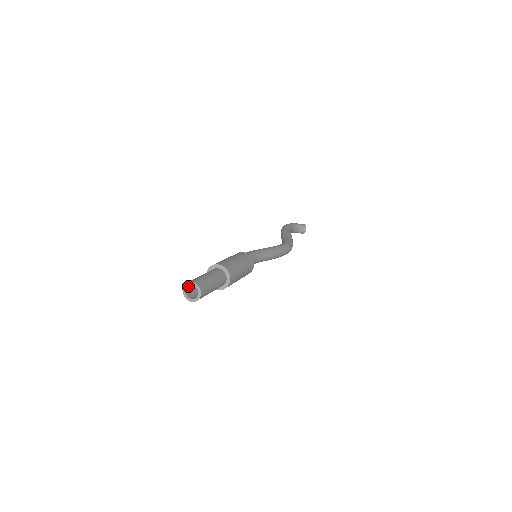
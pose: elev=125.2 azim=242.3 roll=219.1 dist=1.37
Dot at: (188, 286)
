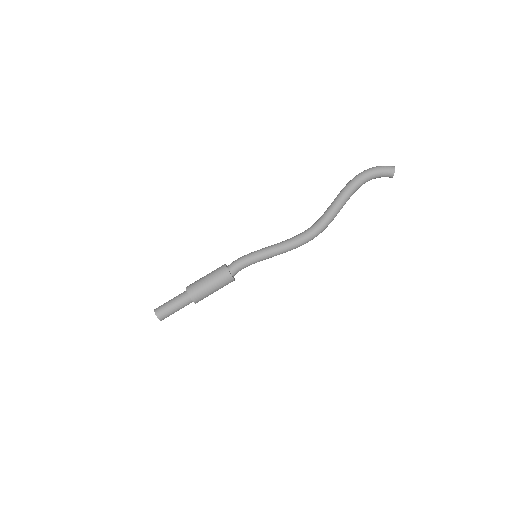
Dot at: (158, 309)
